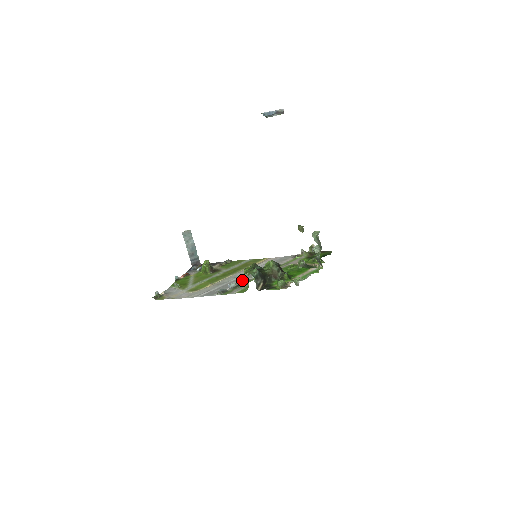
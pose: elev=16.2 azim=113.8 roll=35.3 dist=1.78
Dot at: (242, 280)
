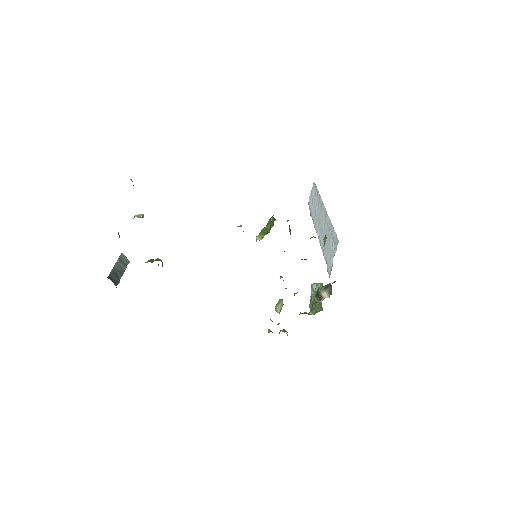
Dot at: occluded
